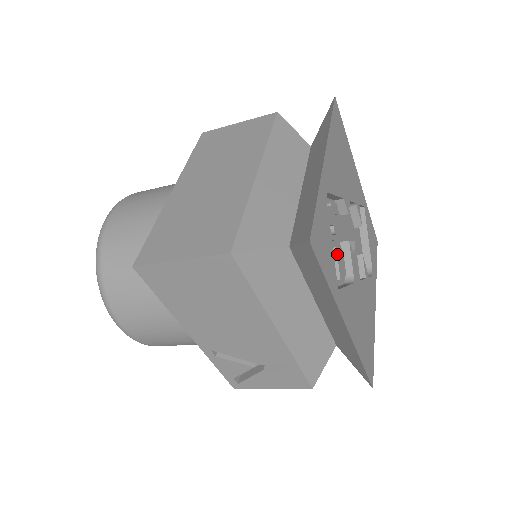
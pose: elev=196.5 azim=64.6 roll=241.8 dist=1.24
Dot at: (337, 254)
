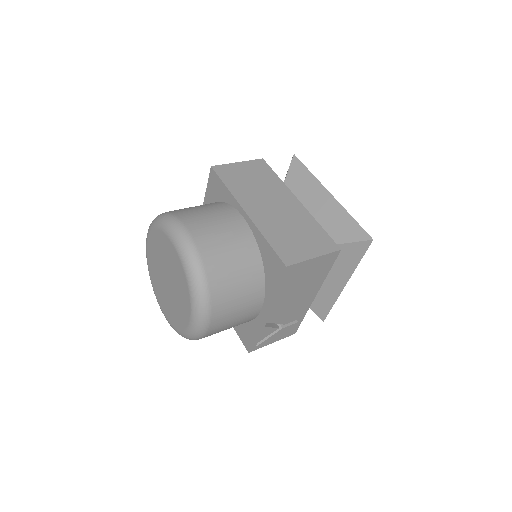
Dot at: occluded
